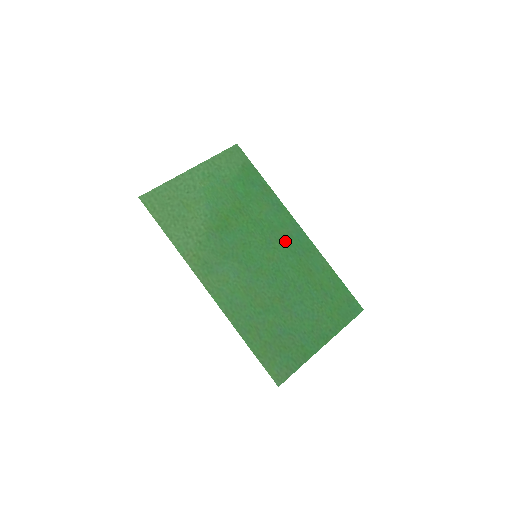
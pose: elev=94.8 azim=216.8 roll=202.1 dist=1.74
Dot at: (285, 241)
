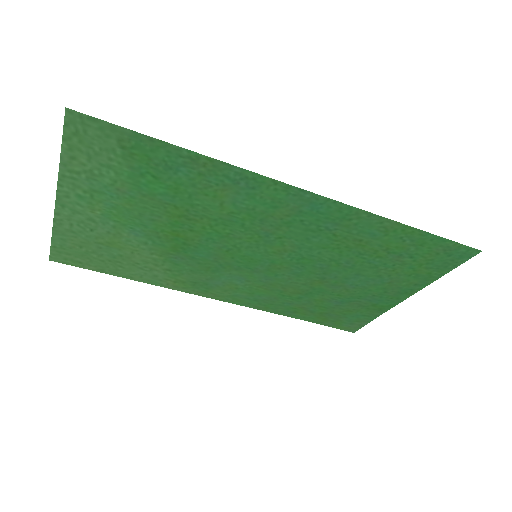
Dot at: (293, 223)
